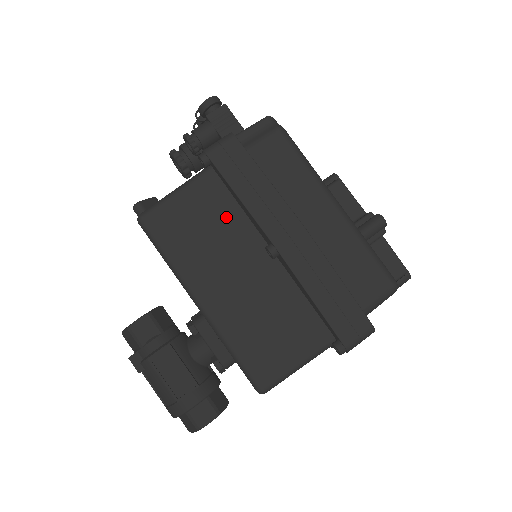
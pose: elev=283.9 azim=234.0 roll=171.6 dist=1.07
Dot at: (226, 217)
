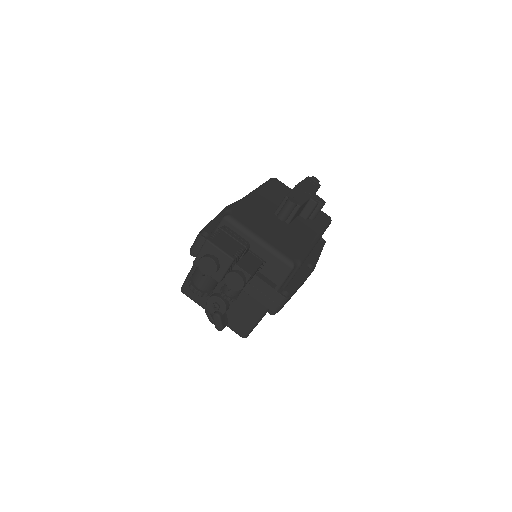
Dot at: occluded
